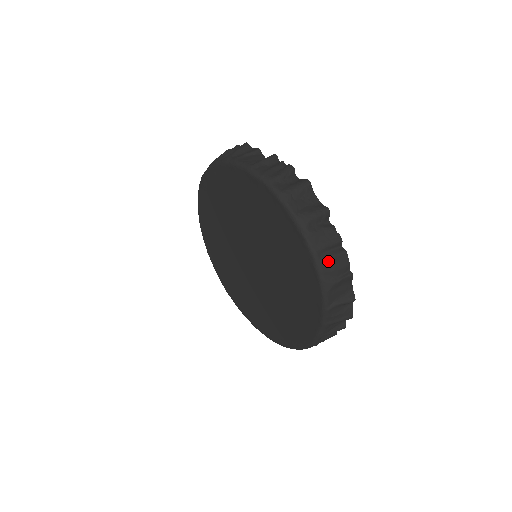
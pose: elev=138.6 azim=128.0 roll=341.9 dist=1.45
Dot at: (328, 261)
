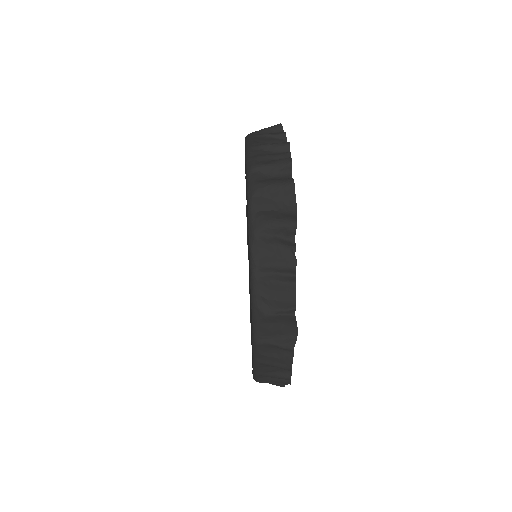
Dot at: (267, 285)
